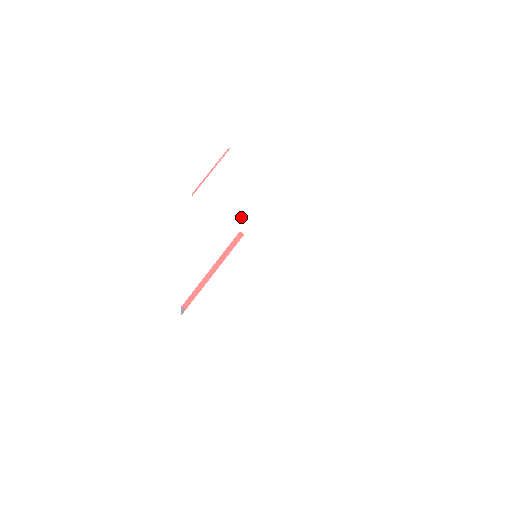
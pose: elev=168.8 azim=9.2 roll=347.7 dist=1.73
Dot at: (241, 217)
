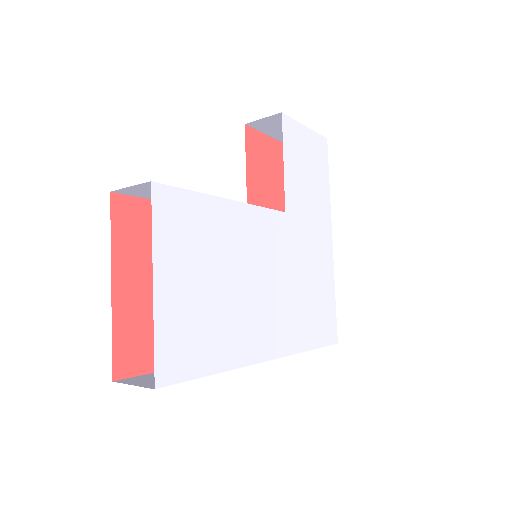
Dot at: (295, 194)
